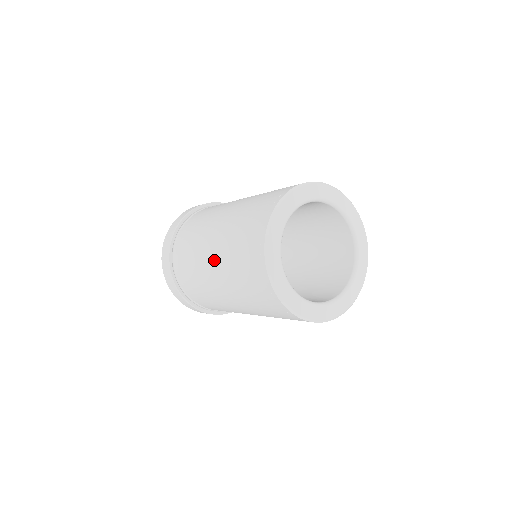
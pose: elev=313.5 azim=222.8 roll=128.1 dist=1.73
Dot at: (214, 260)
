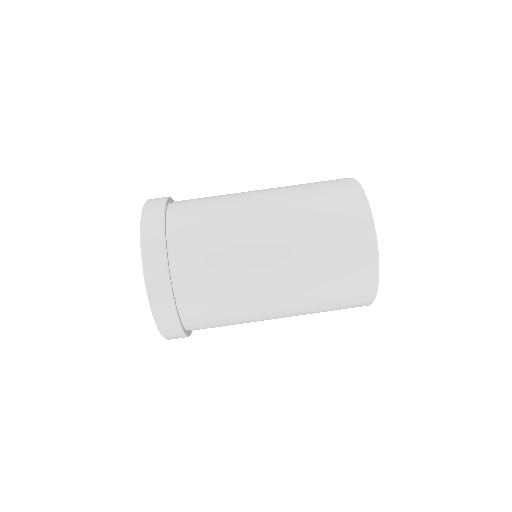
Dot at: (273, 210)
